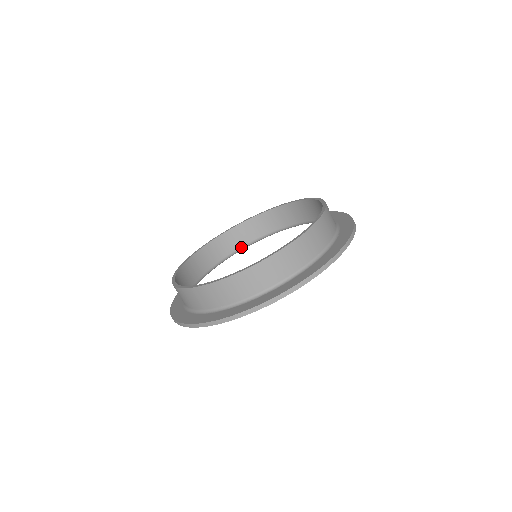
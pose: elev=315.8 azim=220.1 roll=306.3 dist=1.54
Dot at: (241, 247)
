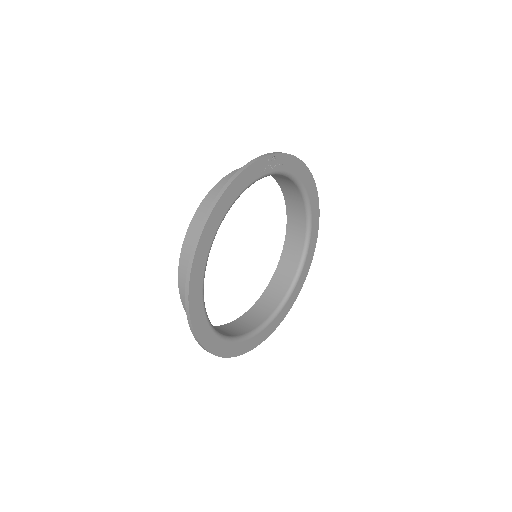
Dot at: (277, 307)
